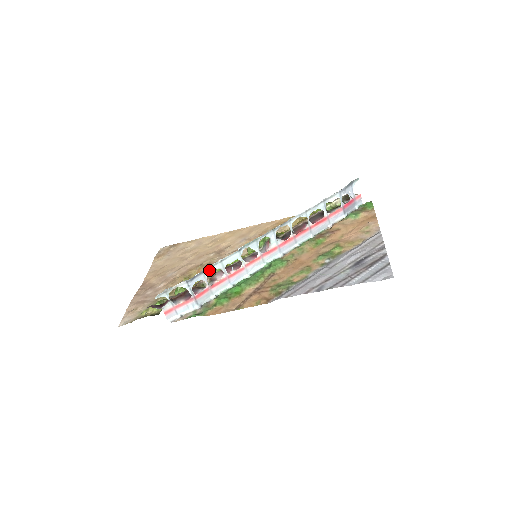
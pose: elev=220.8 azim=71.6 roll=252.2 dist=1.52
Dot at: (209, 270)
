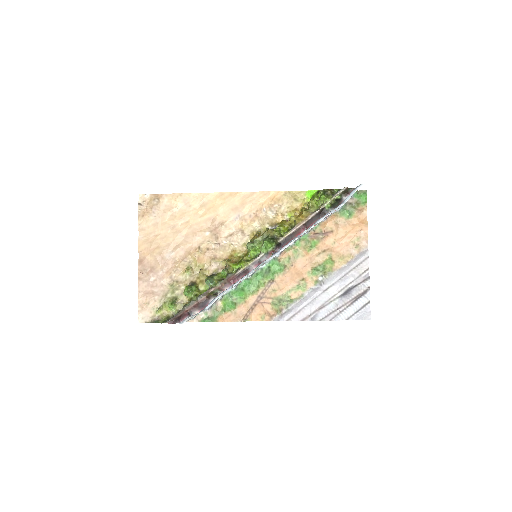
Dot at: (222, 294)
